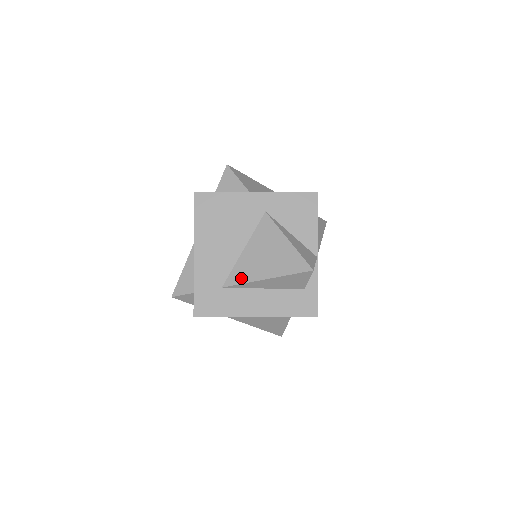
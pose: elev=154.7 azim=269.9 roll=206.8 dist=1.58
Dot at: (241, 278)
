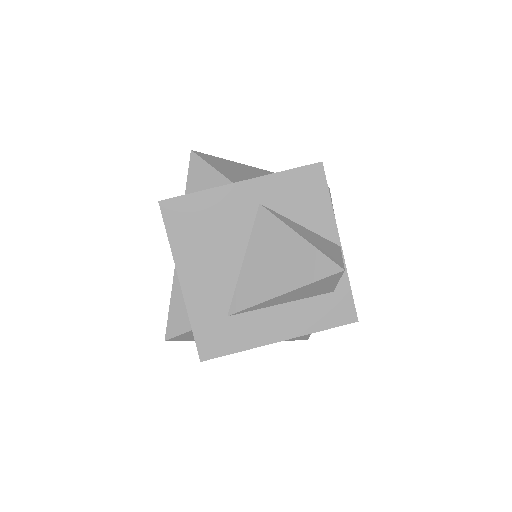
Dot at: (250, 299)
